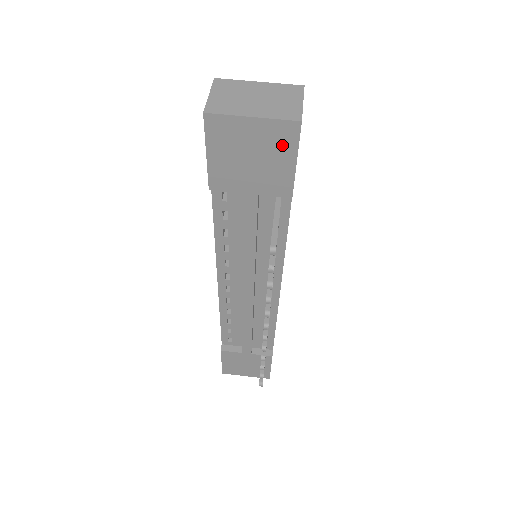
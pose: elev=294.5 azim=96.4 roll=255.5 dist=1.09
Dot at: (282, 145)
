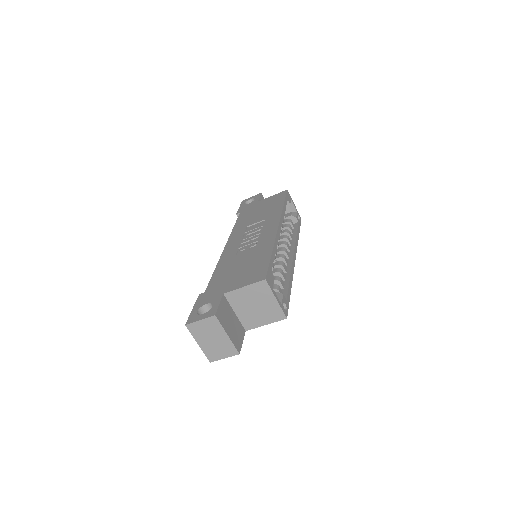
Dot at: occluded
